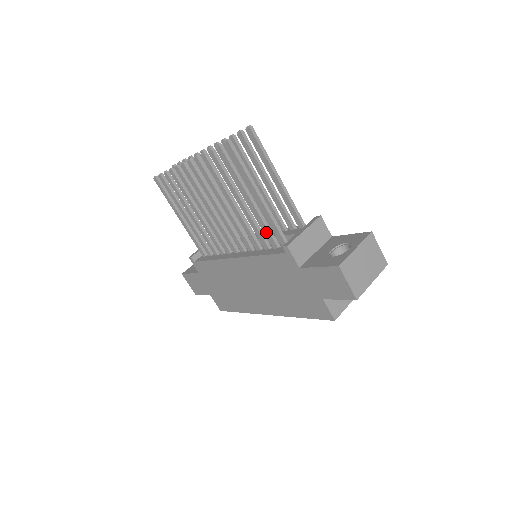
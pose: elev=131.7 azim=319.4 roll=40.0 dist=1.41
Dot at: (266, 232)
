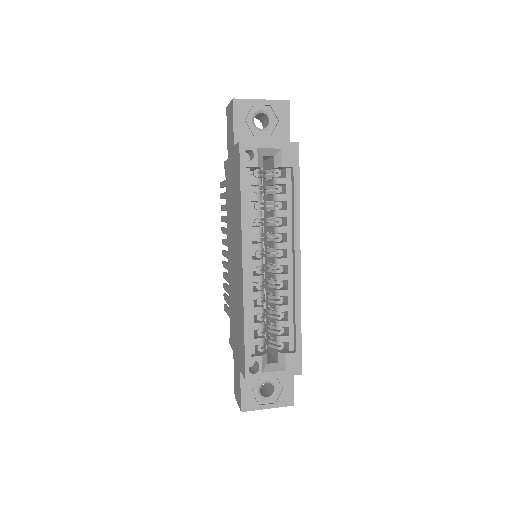
Dot at: occluded
